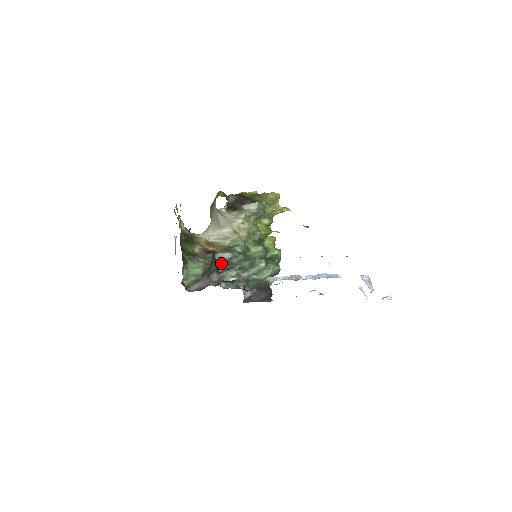
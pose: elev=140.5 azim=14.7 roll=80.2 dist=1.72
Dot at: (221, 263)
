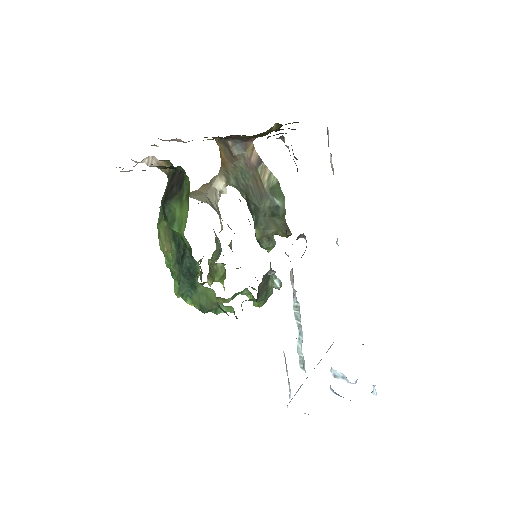
Dot at: occluded
